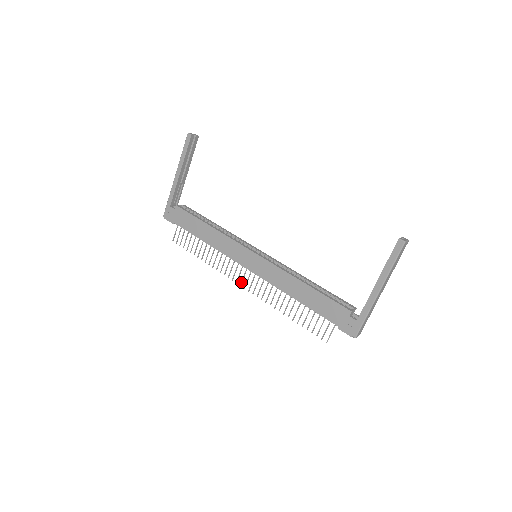
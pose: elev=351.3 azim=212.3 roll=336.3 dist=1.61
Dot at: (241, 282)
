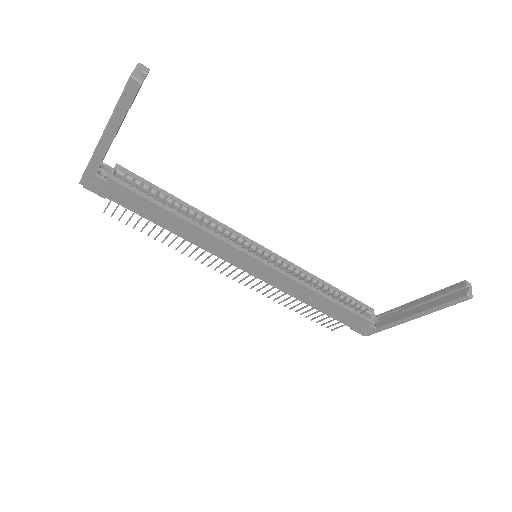
Dot at: occluded
